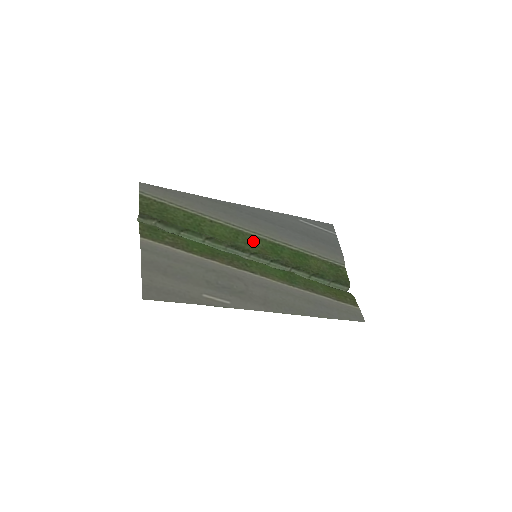
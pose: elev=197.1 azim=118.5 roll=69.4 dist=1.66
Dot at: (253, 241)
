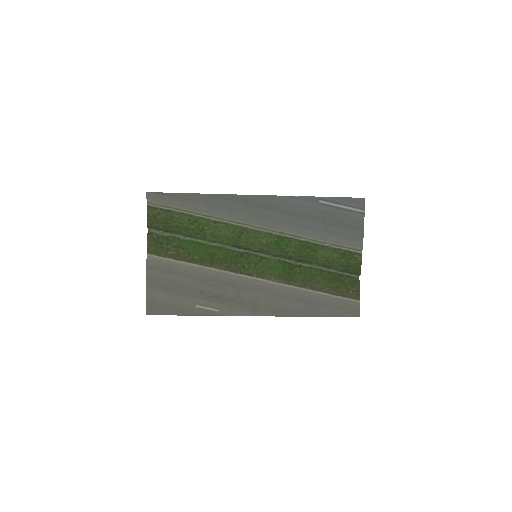
Dot at: (256, 238)
